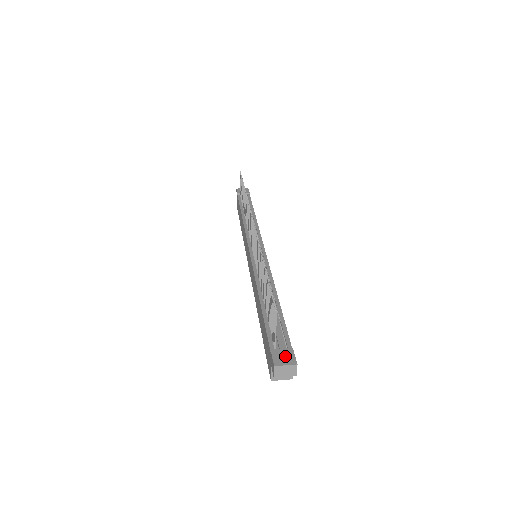
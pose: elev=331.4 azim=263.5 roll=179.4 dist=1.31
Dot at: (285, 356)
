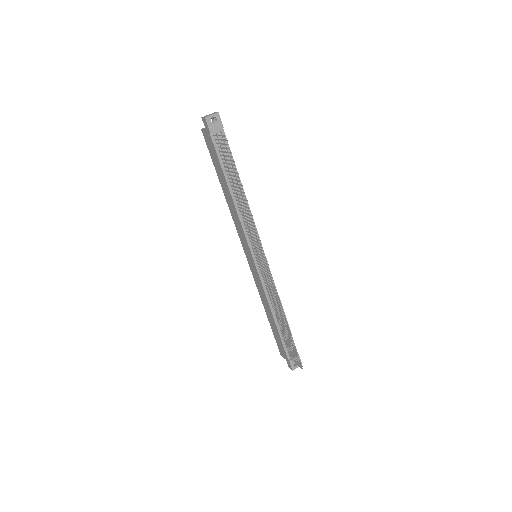
Dot at: occluded
